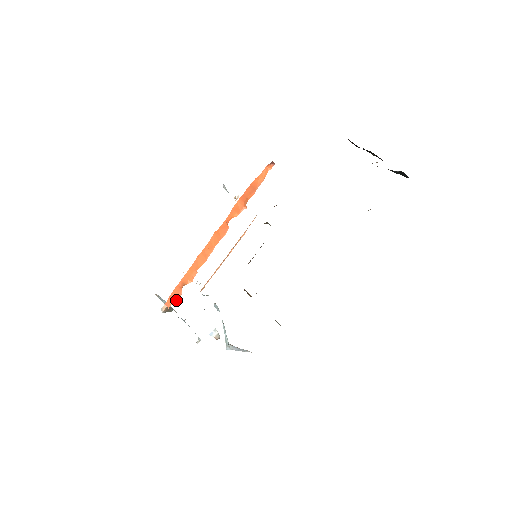
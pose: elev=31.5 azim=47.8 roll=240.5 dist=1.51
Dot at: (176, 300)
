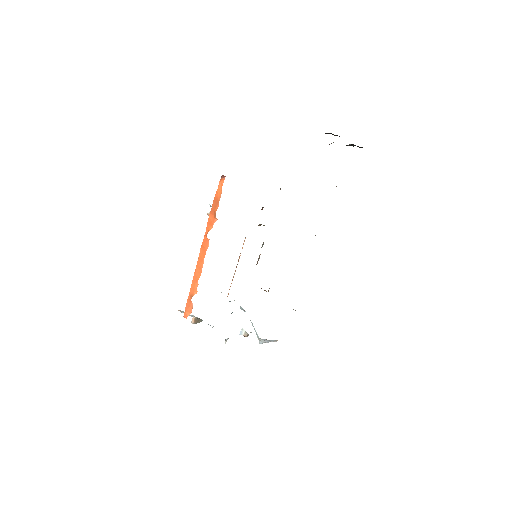
Dot at: (190, 311)
